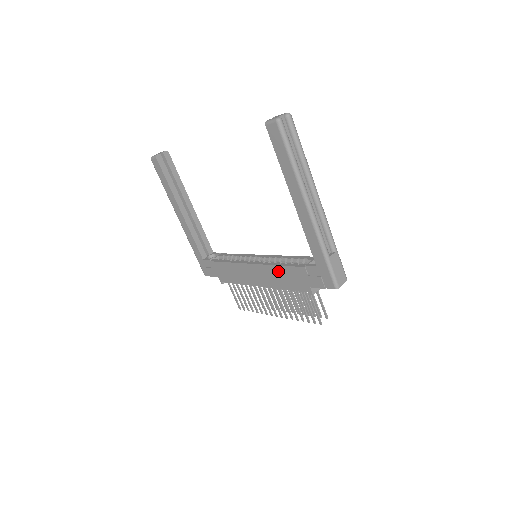
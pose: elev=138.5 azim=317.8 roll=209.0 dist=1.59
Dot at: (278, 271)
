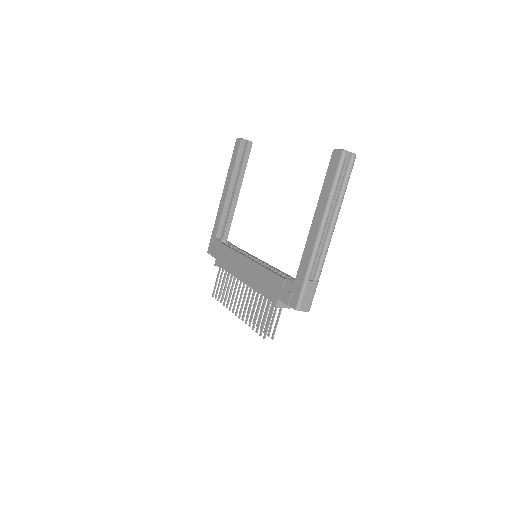
Dot at: (263, 274)
